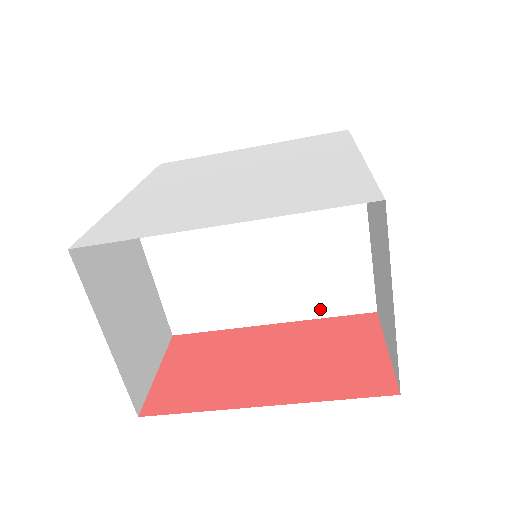
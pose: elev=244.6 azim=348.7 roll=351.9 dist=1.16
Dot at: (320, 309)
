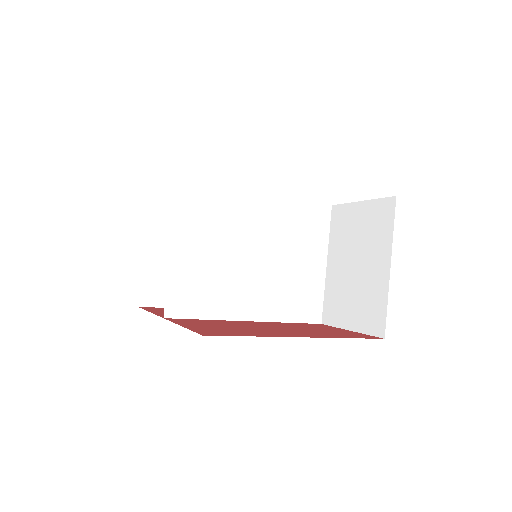
Dot at: (287, 314)
